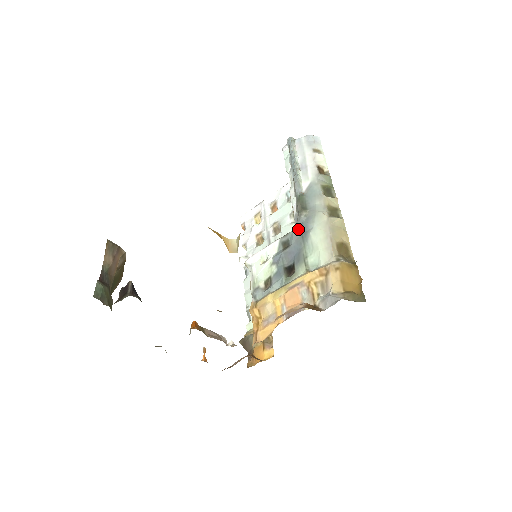
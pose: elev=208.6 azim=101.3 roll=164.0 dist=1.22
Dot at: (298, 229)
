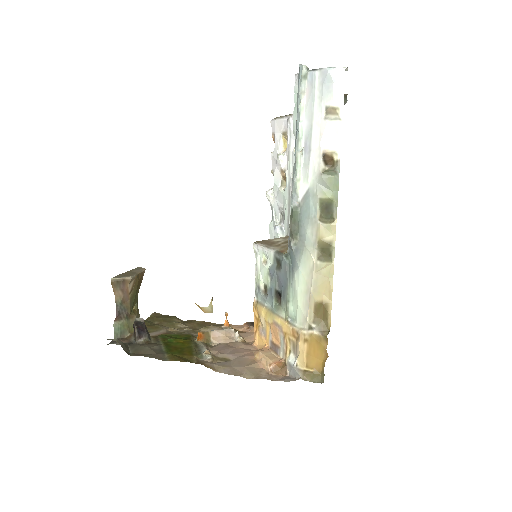
Dot at: (287, 257)
